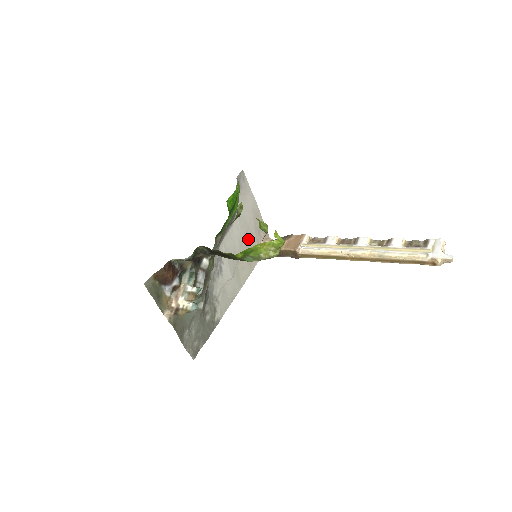
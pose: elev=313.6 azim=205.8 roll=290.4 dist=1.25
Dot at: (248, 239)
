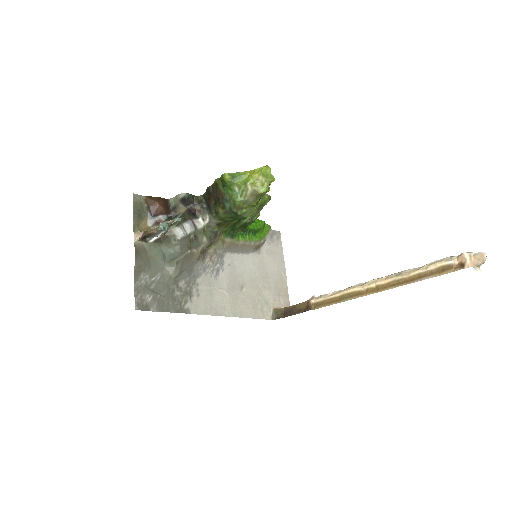
Dot at: (262, 285)
